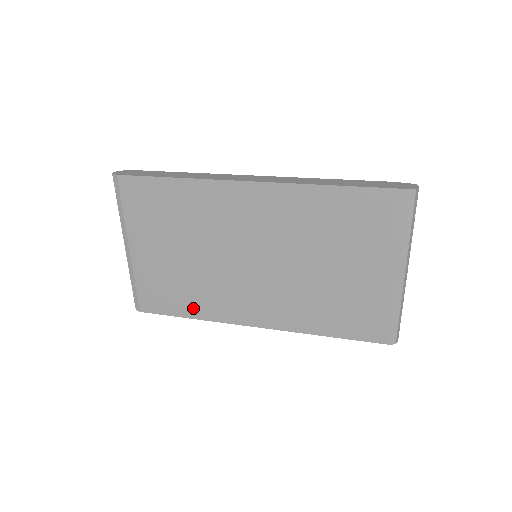
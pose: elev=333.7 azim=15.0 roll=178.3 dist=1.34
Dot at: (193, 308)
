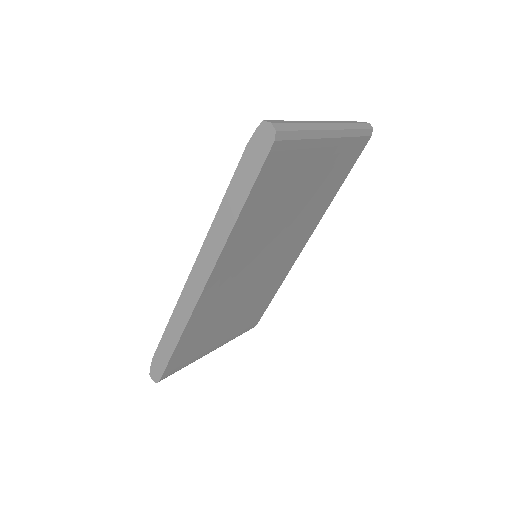
Dot at: (271, 293)
